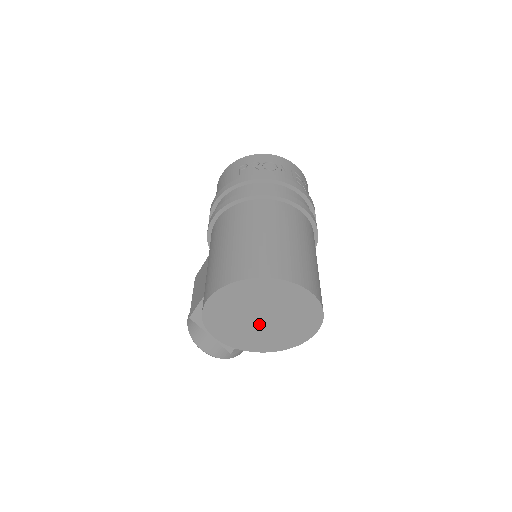
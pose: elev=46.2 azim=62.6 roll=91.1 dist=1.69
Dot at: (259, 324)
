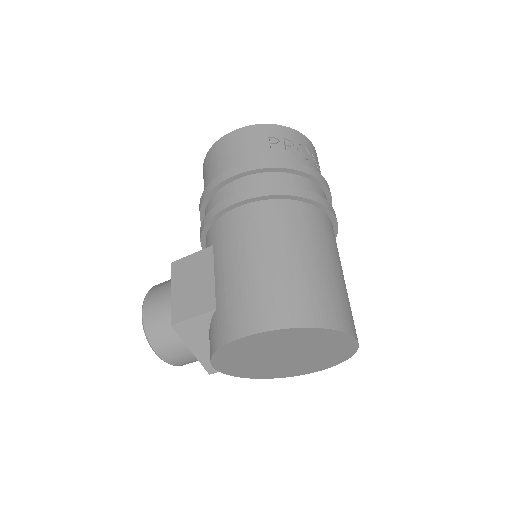
Dot at: (275, 360)
